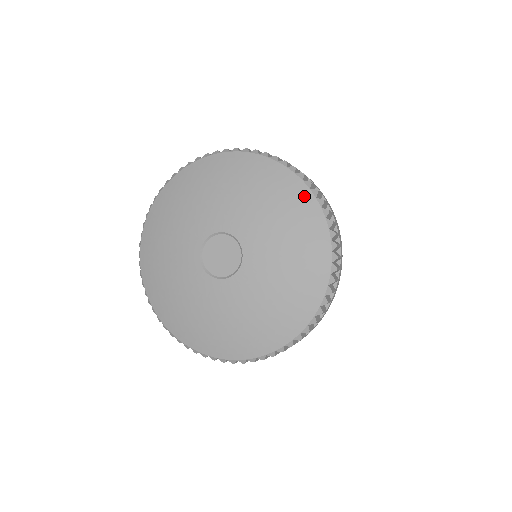
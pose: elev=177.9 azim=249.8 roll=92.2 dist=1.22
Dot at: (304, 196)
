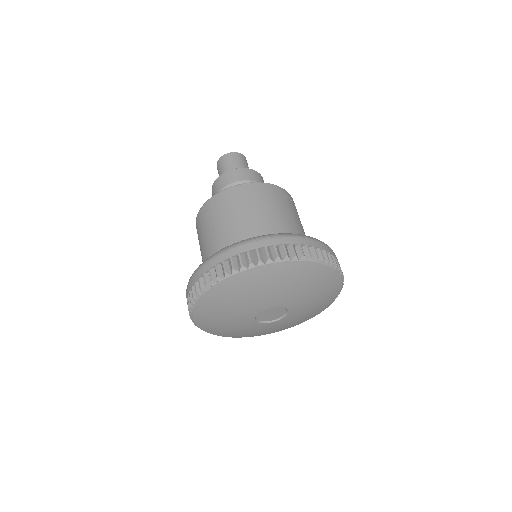
Dot at: (330, 275)
